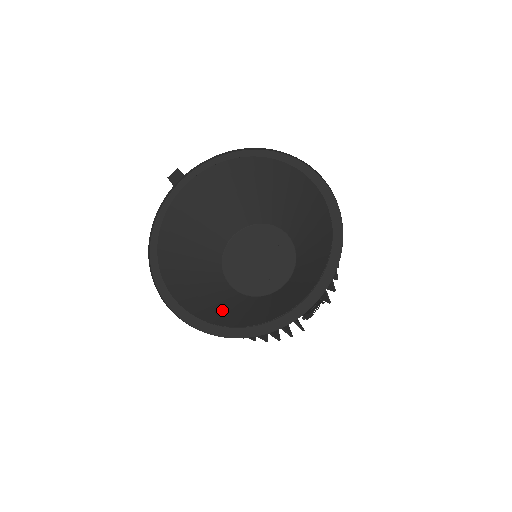
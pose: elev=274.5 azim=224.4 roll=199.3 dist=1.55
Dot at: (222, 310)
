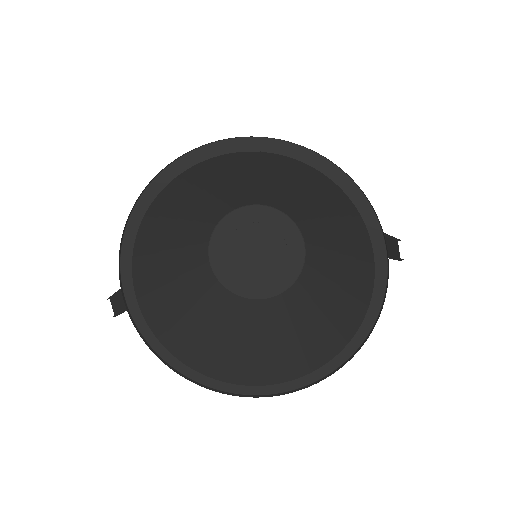
Dot at: (306, 335)
